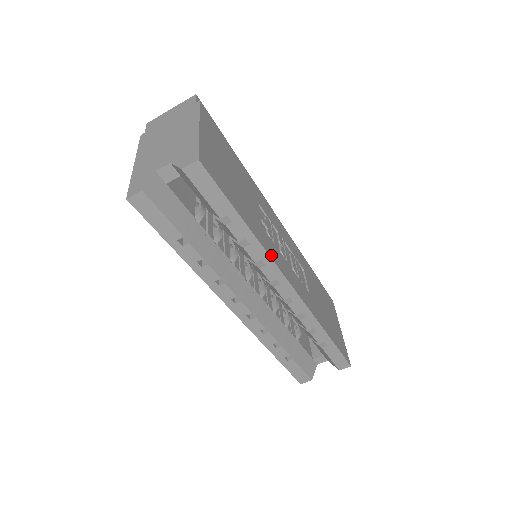
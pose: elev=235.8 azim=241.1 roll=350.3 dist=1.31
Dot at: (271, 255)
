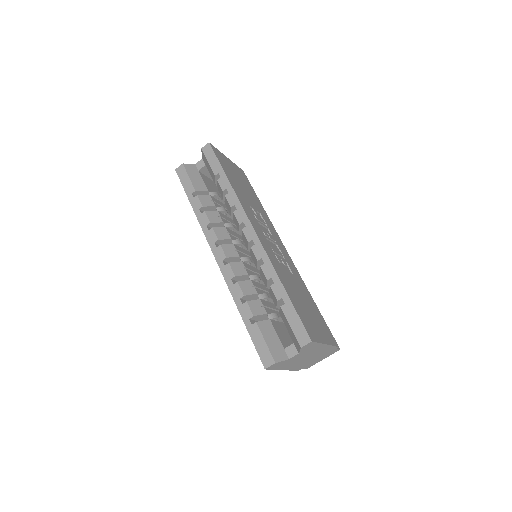
Dot at: (242, 205)
